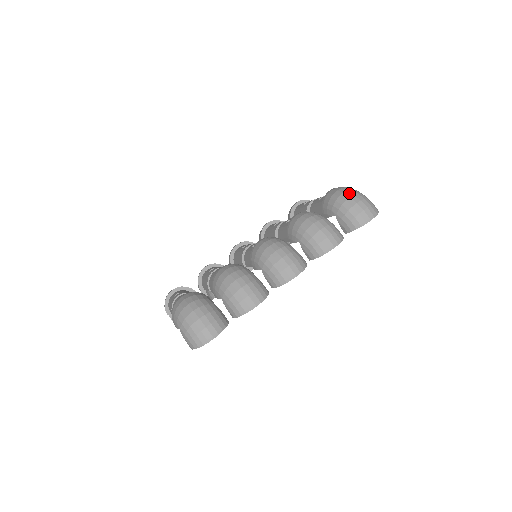
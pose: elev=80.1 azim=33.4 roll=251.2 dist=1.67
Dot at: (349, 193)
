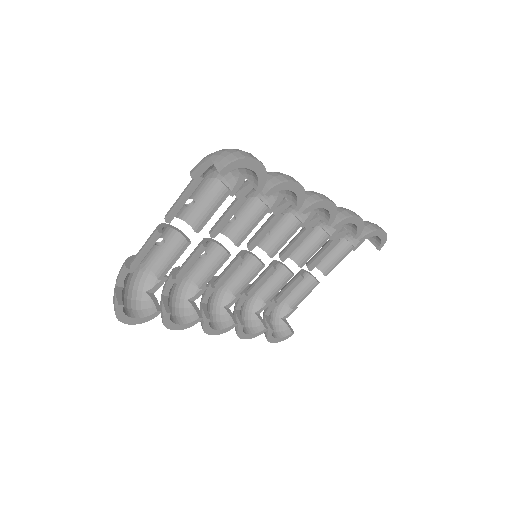
Dot at: occluded
